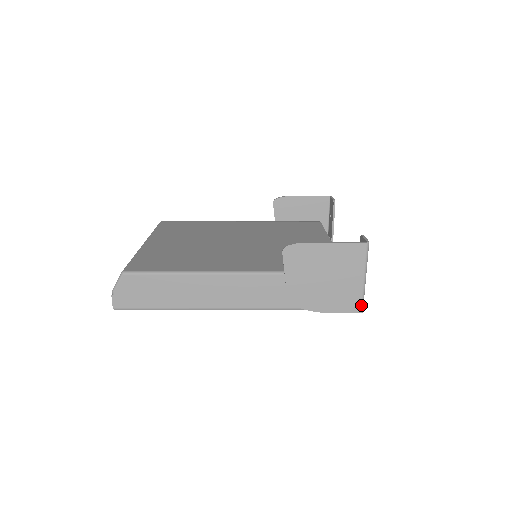
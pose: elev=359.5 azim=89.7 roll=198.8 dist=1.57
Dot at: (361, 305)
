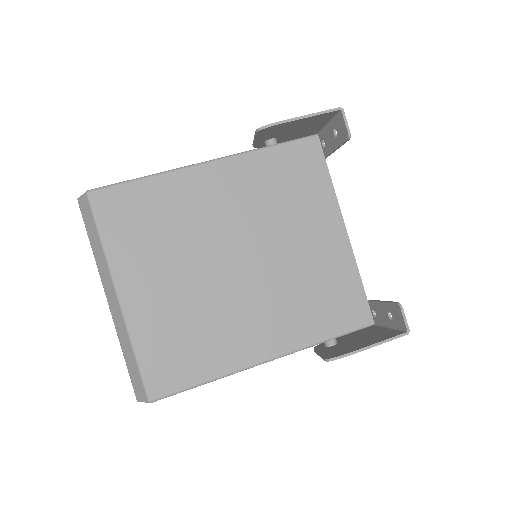
Dot at: occluded
